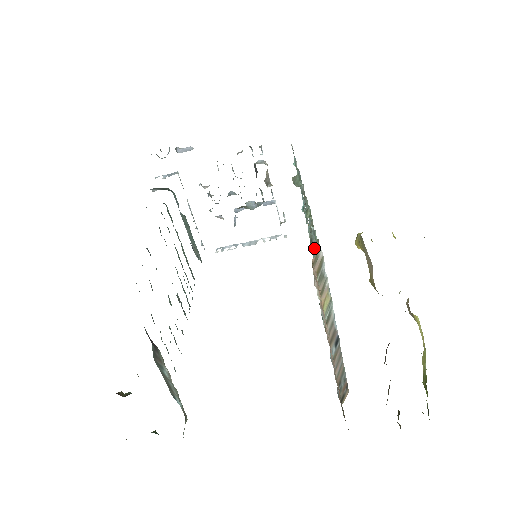
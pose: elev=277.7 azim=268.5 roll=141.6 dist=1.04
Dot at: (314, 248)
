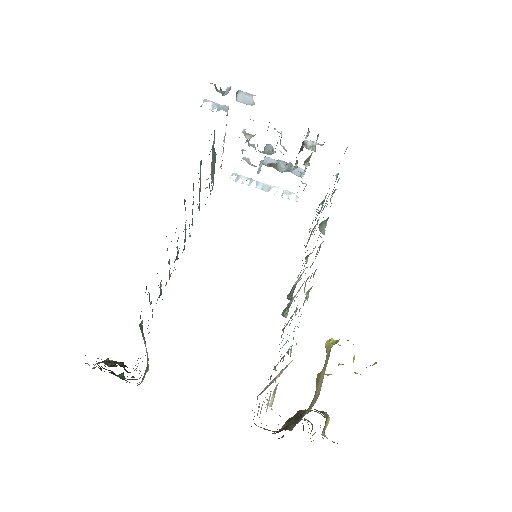
Dot at: (306, 267)
